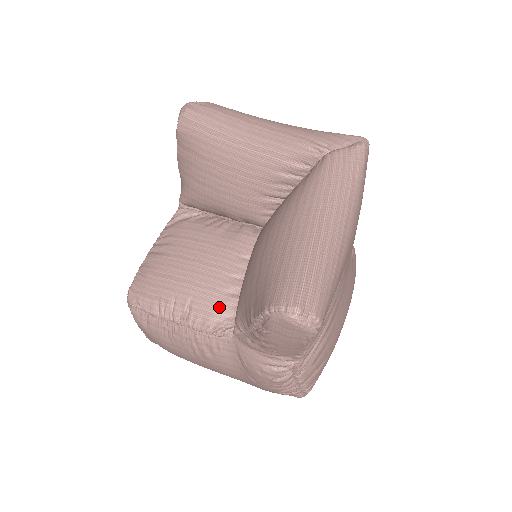
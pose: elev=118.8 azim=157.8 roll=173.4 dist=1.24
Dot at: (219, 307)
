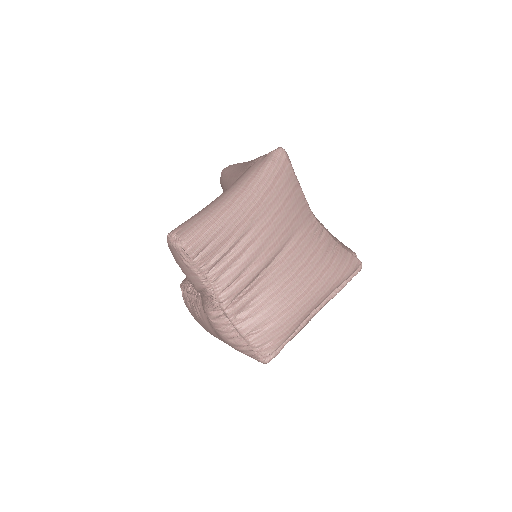
Dot at: occluded
